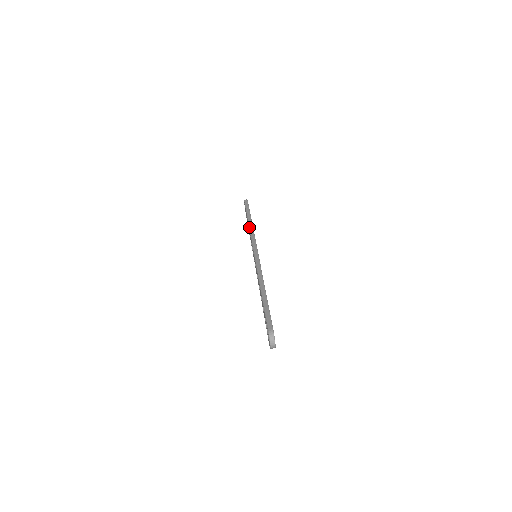
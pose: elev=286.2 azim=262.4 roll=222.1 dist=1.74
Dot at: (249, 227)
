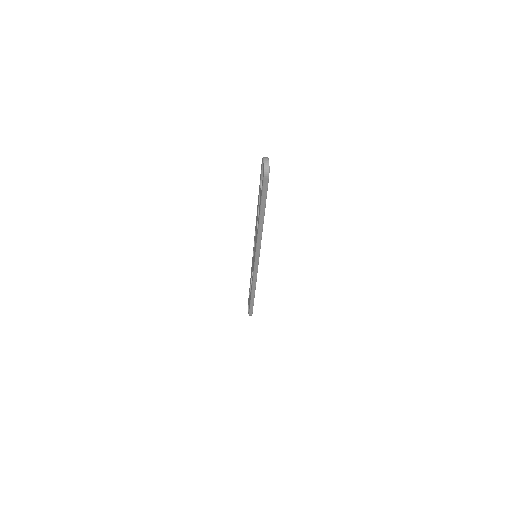
Dot at: occluded
